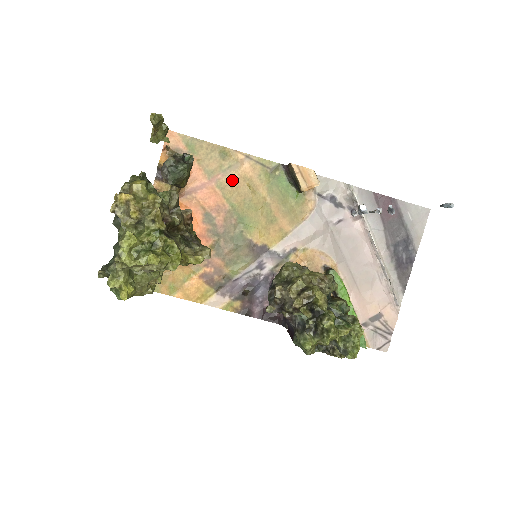
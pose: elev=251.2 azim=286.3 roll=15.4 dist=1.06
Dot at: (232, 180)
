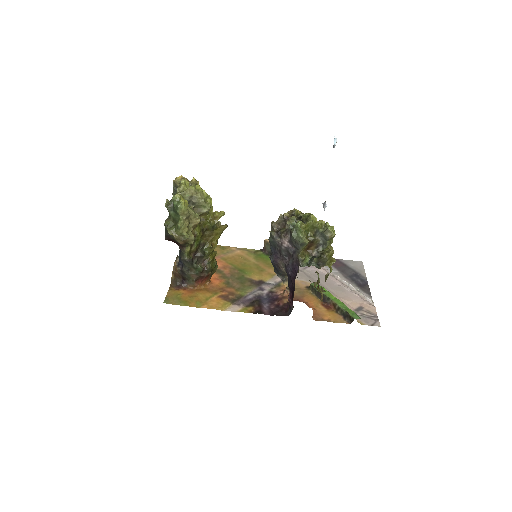
Dot at: (231, 257)
